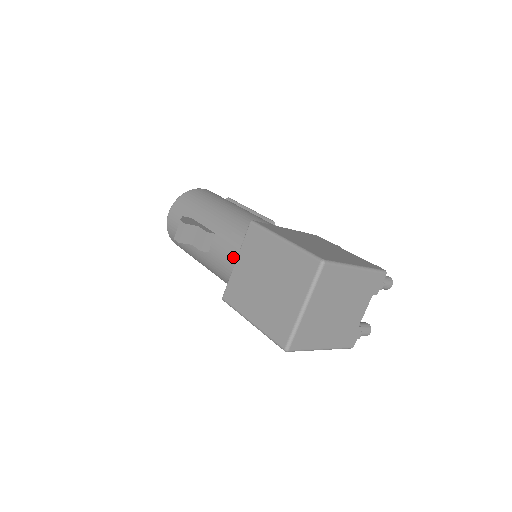
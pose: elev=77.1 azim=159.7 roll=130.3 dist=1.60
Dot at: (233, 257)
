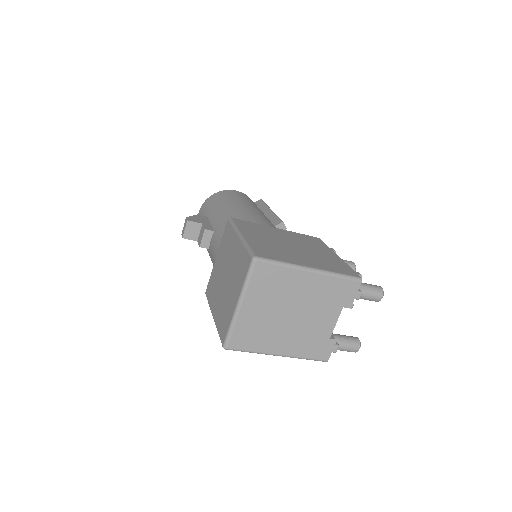
Dot at: occluded
